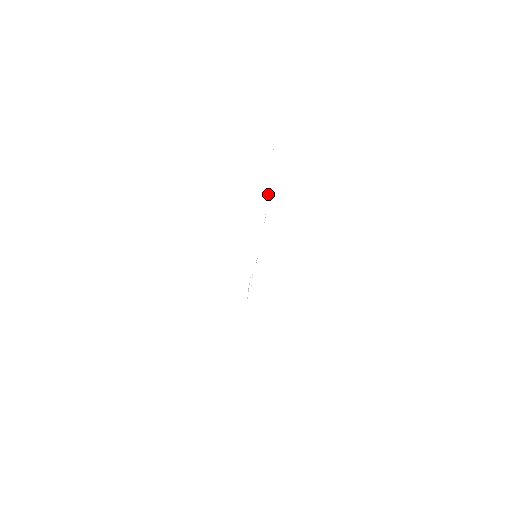
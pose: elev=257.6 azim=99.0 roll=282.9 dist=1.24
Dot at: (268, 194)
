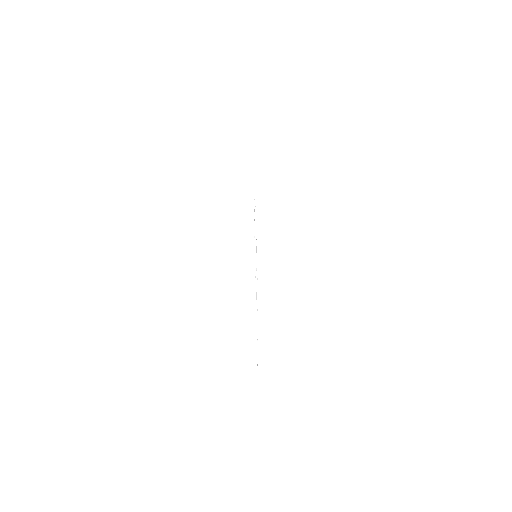
Dot at: occluded
